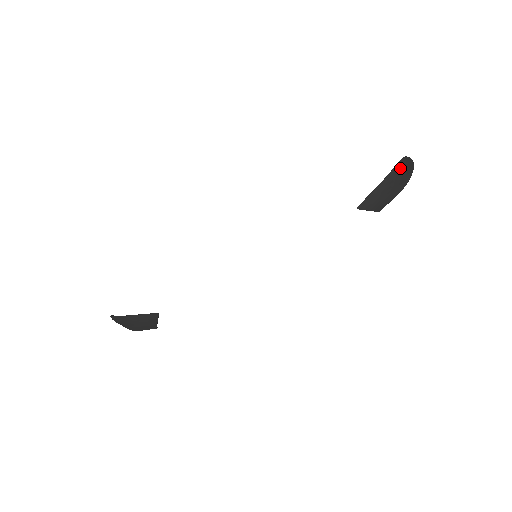
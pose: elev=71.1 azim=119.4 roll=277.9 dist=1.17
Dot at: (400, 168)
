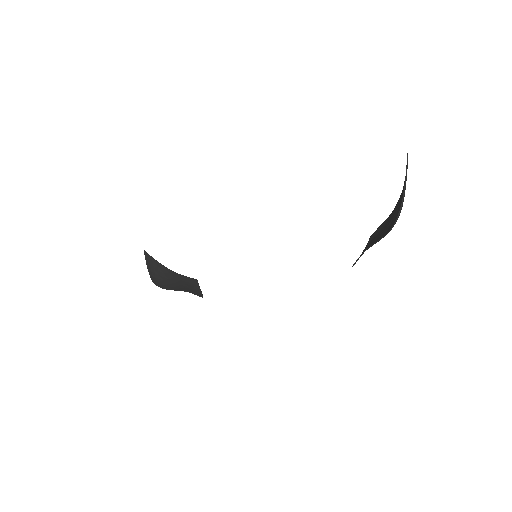
Dot at: (394, 224)
